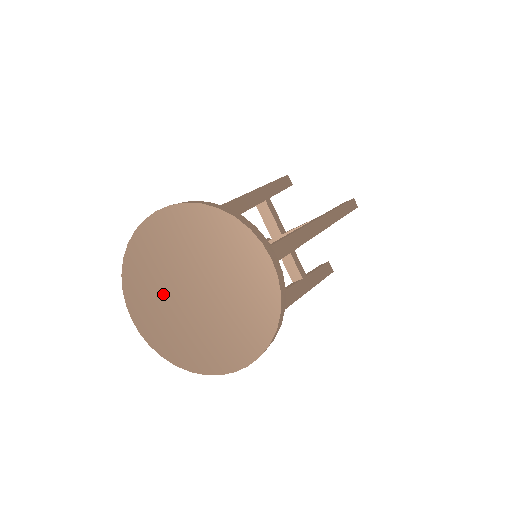
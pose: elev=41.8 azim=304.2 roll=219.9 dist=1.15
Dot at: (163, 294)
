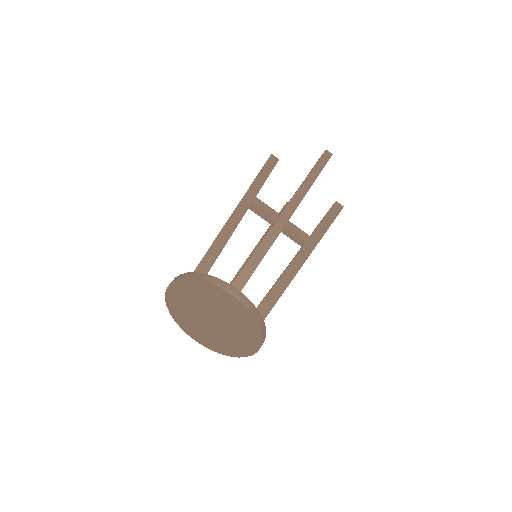
Dot at: (199, 325)
